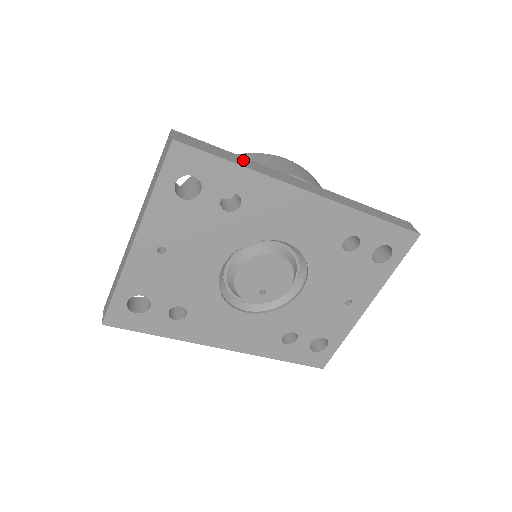
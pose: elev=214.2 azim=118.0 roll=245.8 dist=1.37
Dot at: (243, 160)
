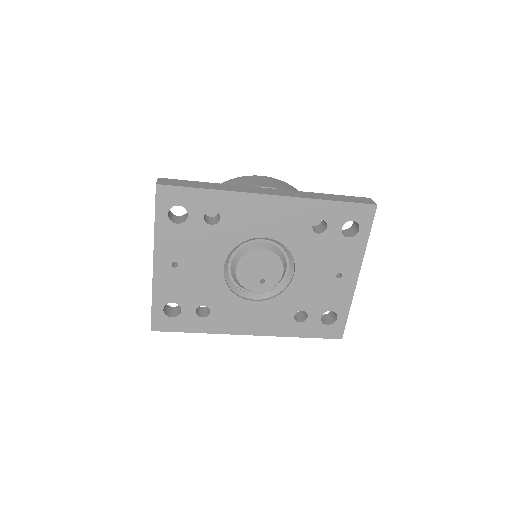
Dot at: (213, 185)
